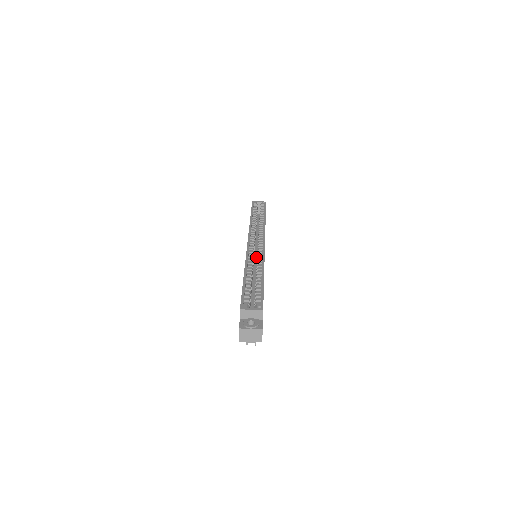
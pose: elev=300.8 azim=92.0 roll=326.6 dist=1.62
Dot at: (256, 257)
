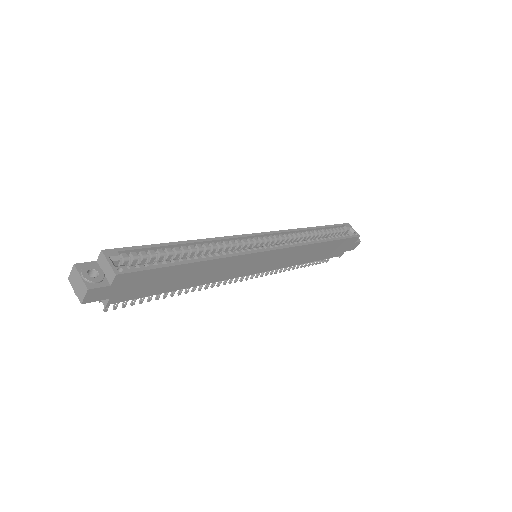
Dot at: occluded
